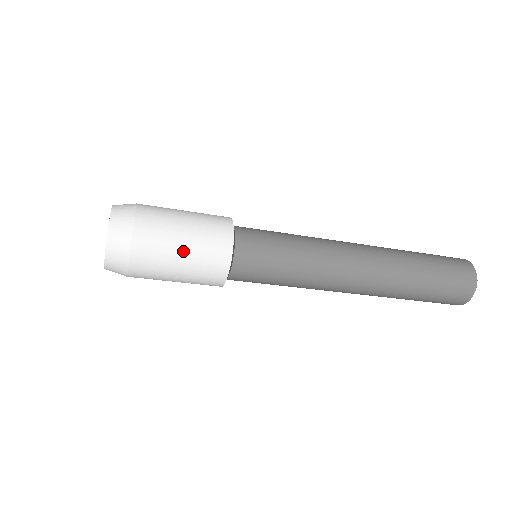
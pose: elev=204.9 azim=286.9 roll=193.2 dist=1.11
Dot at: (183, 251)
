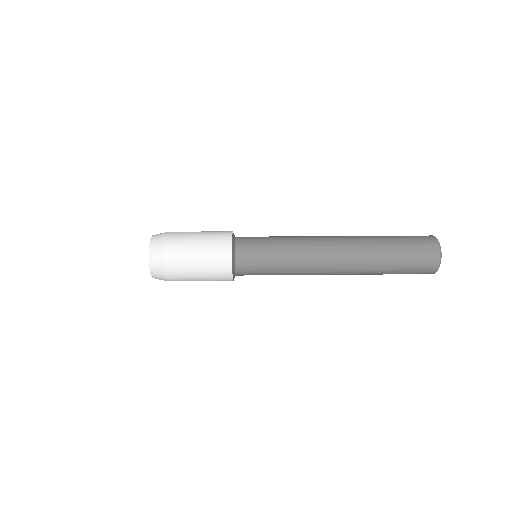
Dot at: occluded
